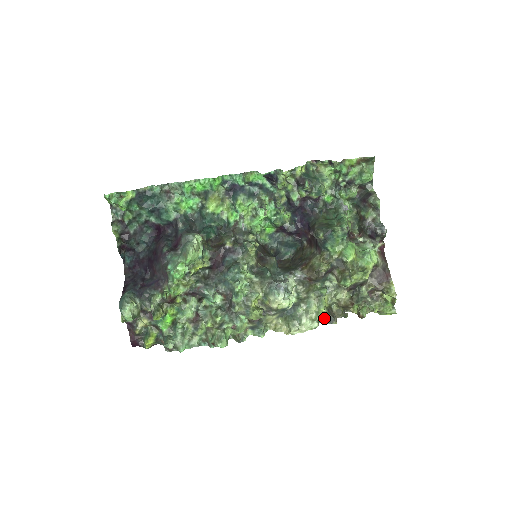
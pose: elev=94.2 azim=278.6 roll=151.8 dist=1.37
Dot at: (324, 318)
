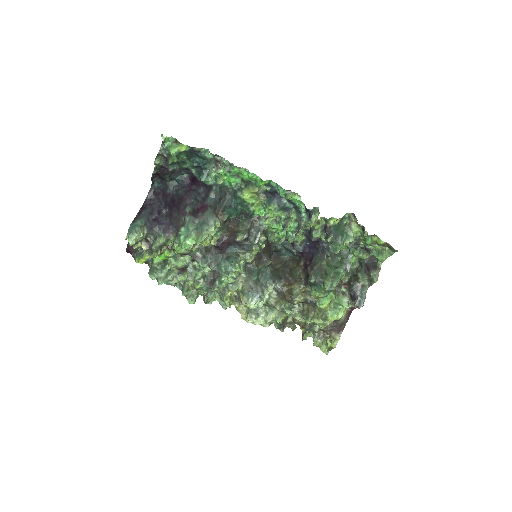
Dot at: occluded
